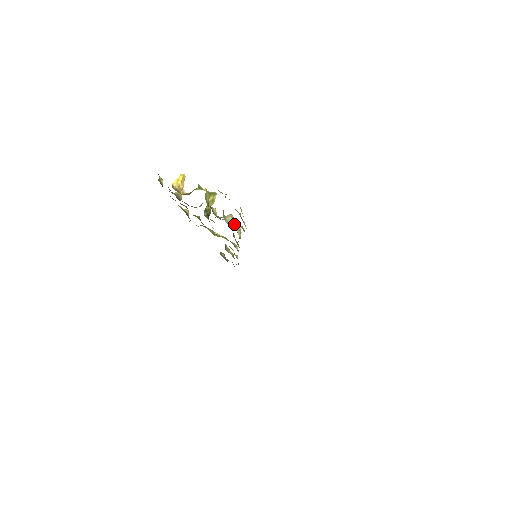
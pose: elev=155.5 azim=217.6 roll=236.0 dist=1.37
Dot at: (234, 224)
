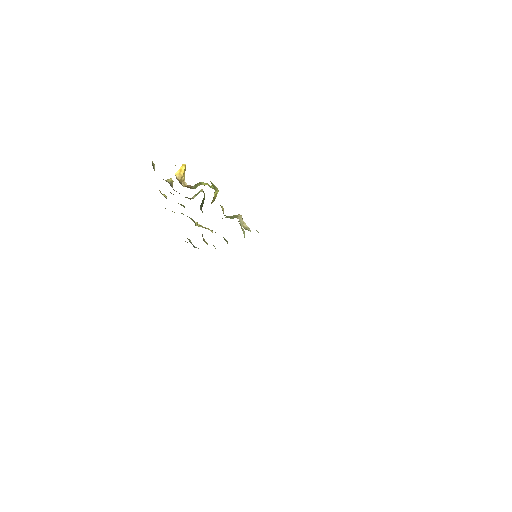
Dot at: (245, 226)
